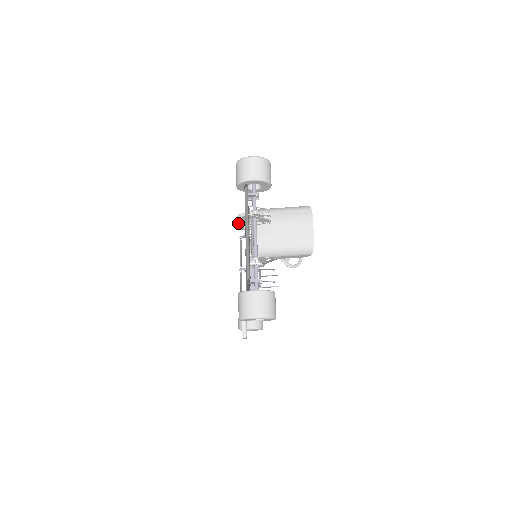
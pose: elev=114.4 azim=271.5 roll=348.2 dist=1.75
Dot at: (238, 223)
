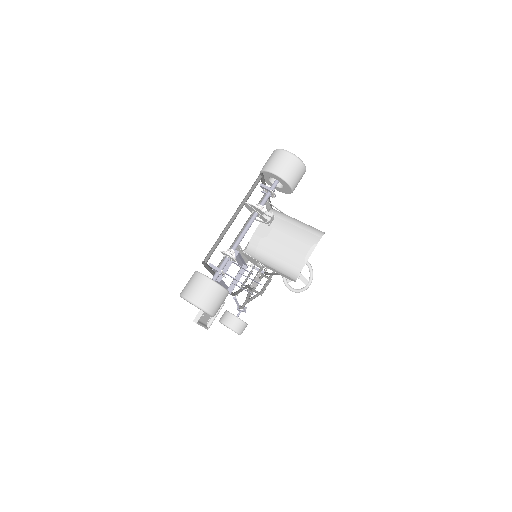
Dot at: occluded
